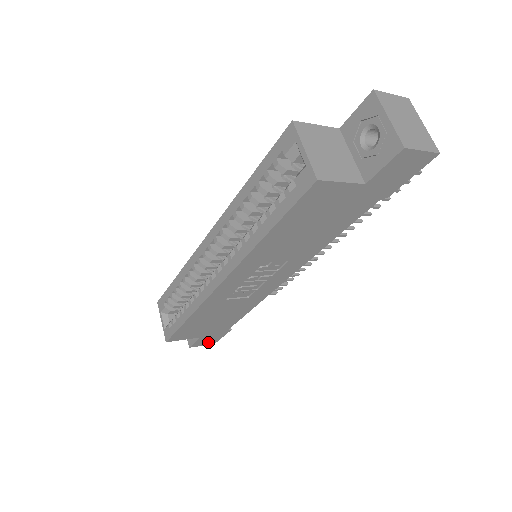
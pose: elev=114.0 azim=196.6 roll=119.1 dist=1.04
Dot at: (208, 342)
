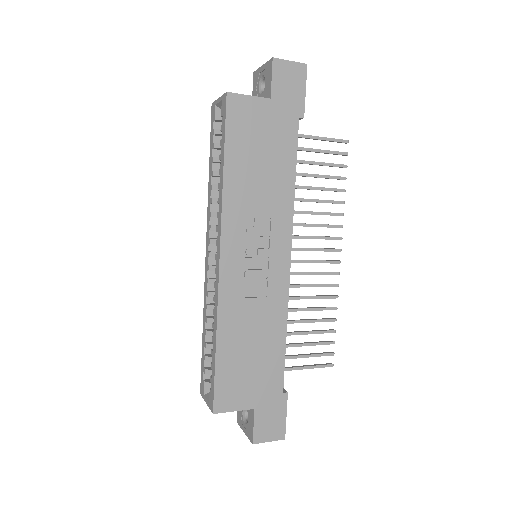
Dot at: (273, 431)
